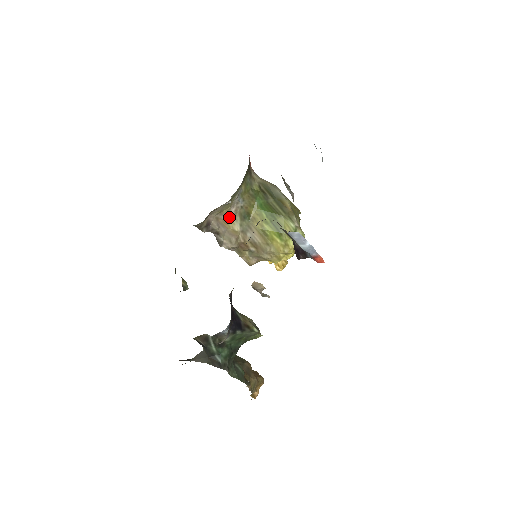
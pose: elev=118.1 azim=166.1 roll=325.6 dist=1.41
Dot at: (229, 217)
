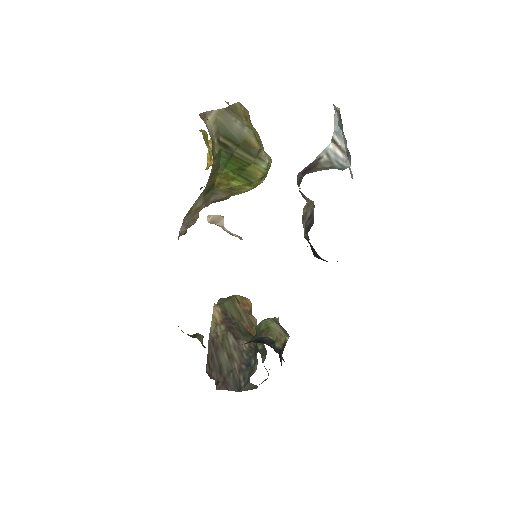
Dot at: occluded
